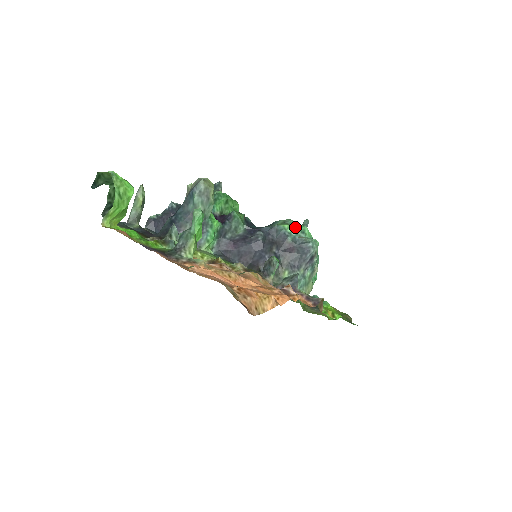
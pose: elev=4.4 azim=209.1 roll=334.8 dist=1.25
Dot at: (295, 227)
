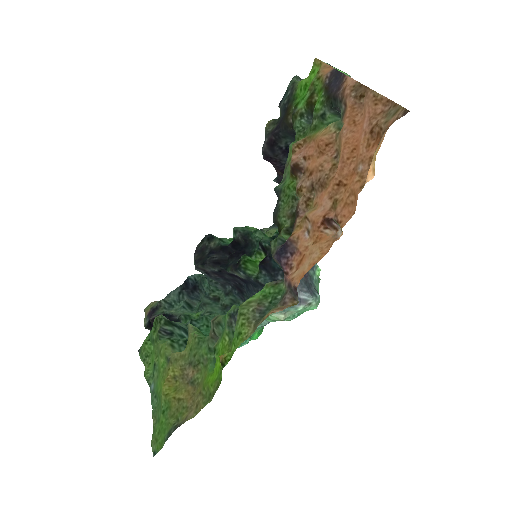
Dot at: (318, 280)
